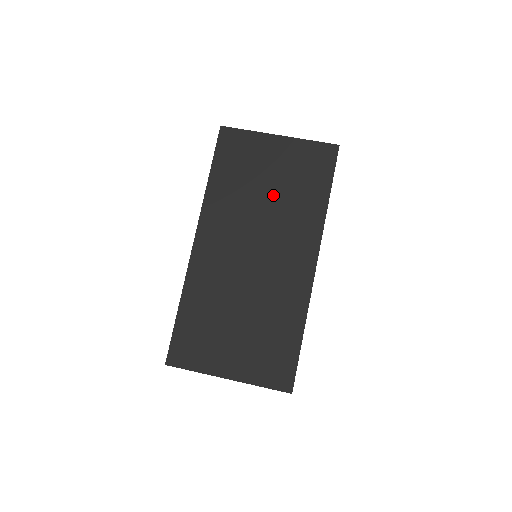
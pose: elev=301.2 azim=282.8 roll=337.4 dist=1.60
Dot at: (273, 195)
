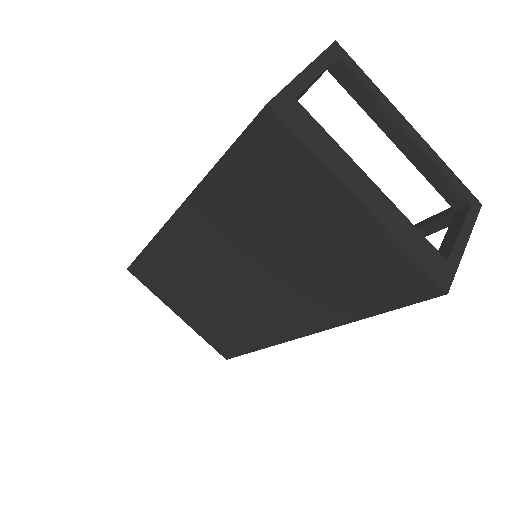
Dot at: (295, 257)
